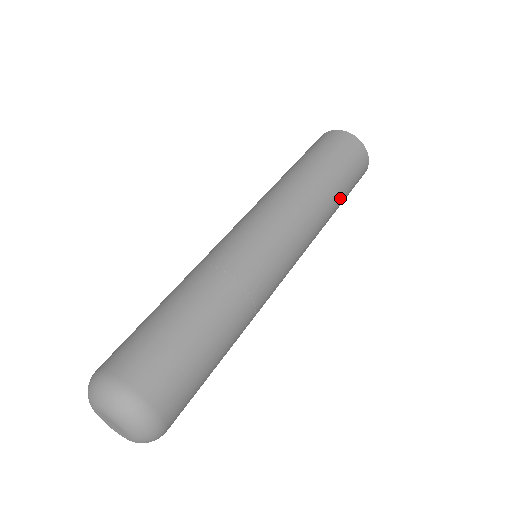
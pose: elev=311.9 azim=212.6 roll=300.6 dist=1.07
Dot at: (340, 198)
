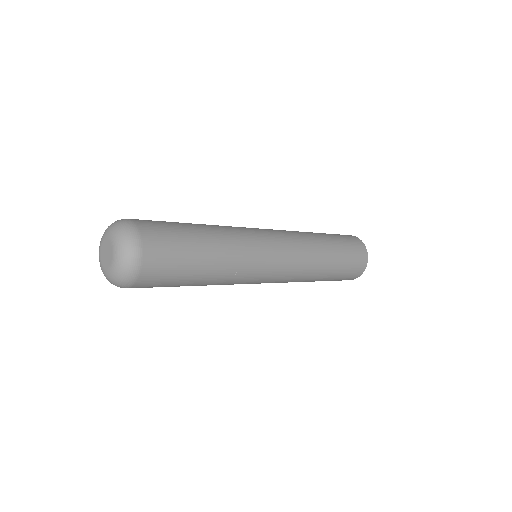
Dot at: (329, 240)
